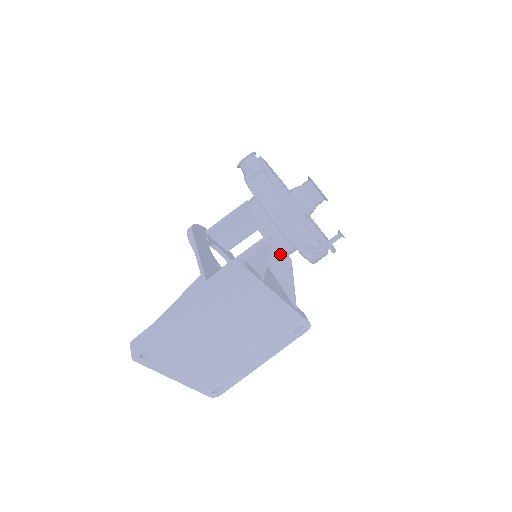
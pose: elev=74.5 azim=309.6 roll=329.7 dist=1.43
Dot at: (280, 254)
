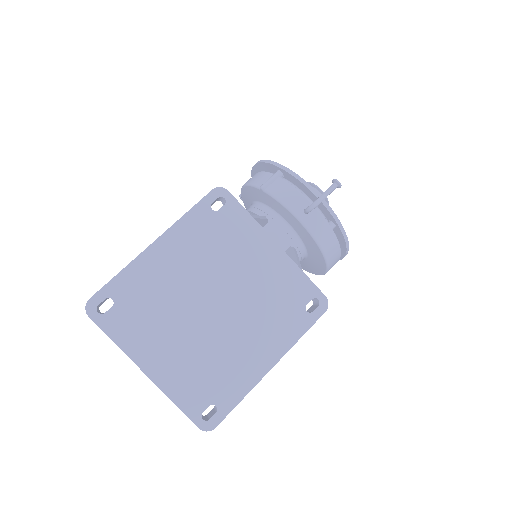
Dot at: (281, 243)
